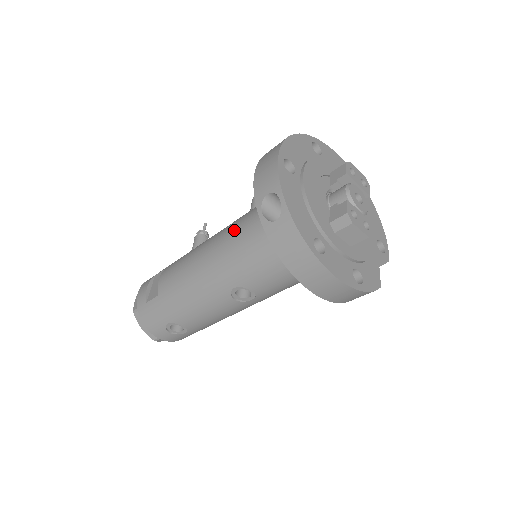
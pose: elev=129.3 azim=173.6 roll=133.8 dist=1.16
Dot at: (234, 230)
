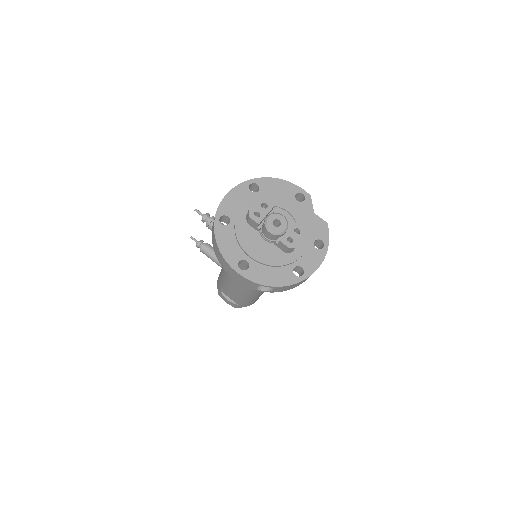
Dot at: occluded
